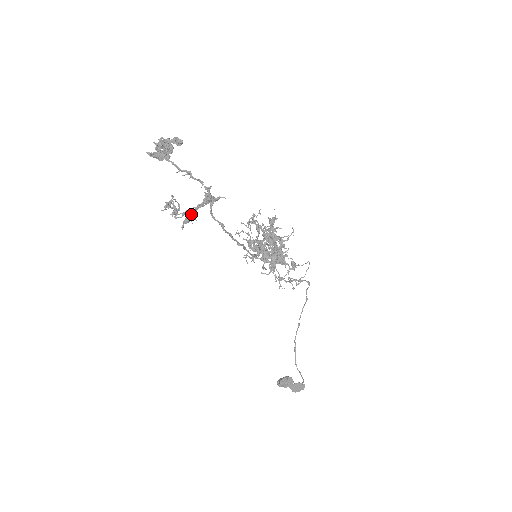
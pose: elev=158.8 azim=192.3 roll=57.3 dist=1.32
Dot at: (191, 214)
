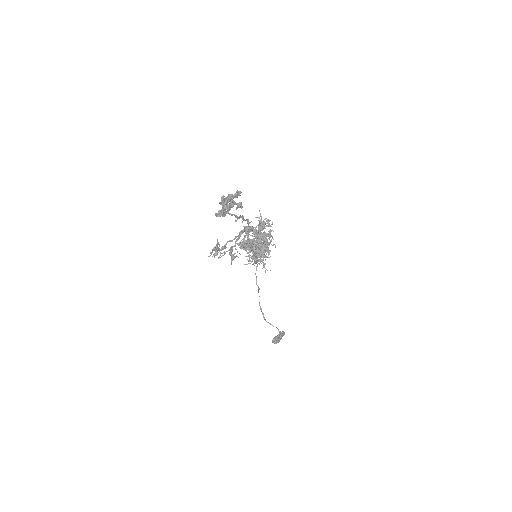
Dot at: (232, 249)
